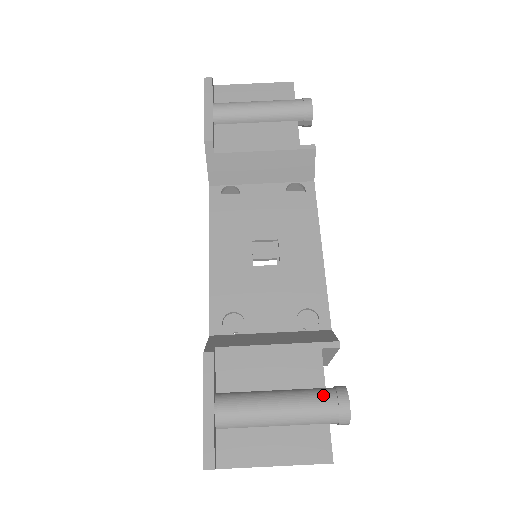
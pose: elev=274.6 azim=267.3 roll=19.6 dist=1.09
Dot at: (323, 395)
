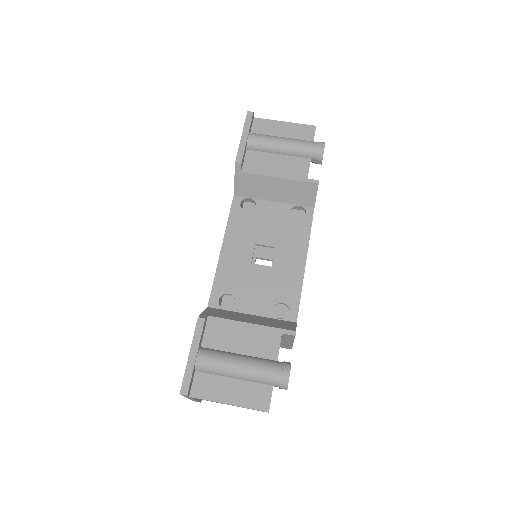
Dot at: (273, 365)
